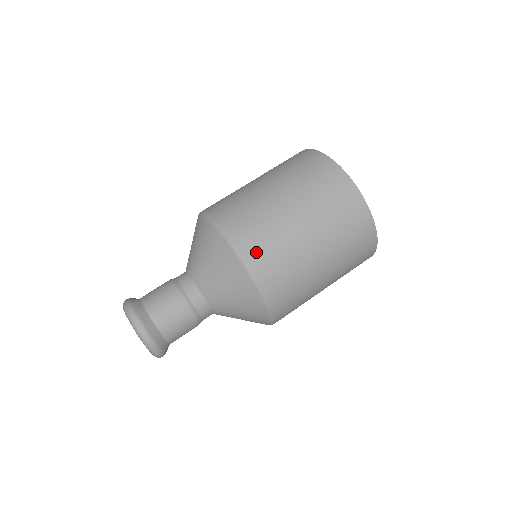
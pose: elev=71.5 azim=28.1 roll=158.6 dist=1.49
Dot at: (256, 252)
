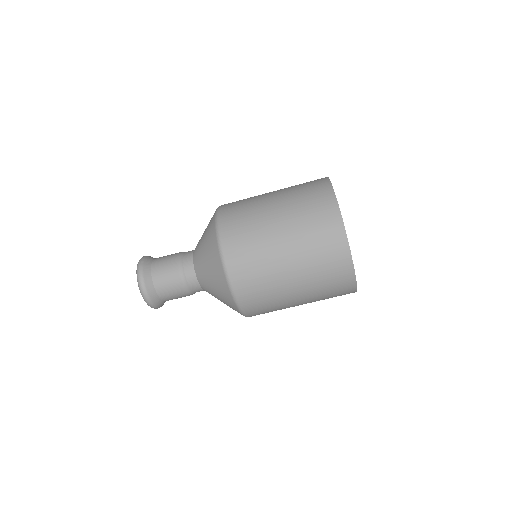
Dot at: (229, 213)
